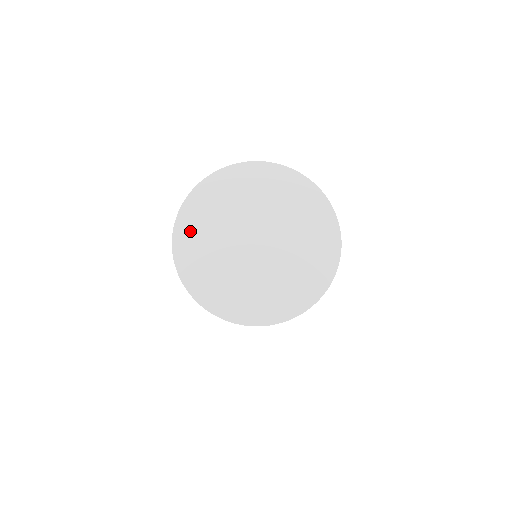
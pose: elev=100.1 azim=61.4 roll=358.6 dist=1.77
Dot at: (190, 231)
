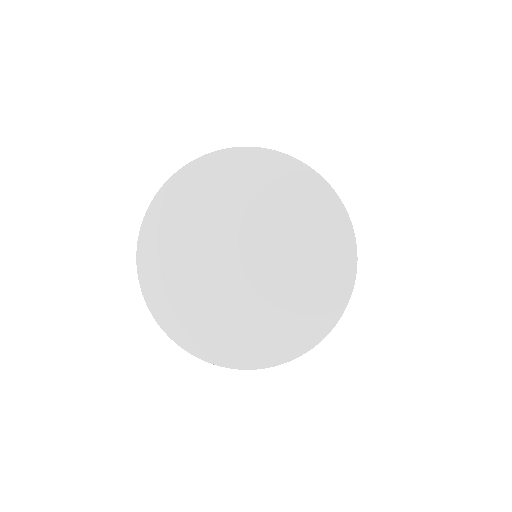
Dot at: (161, 234)
